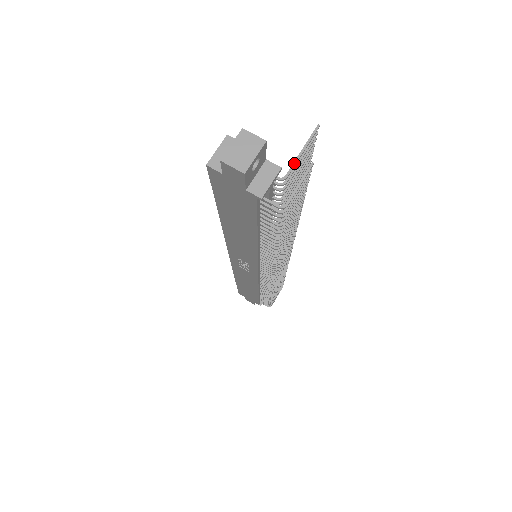
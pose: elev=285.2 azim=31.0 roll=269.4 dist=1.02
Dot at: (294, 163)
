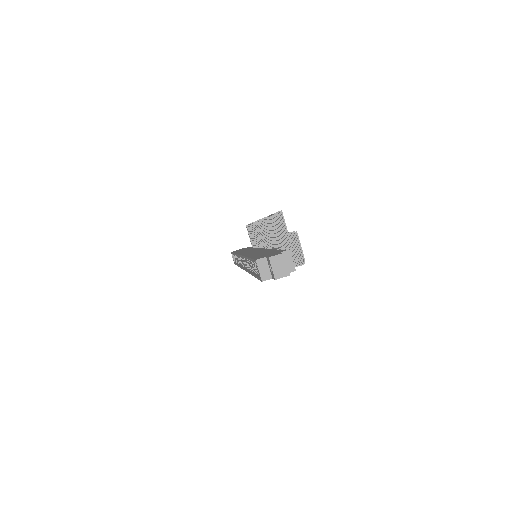
Dot at: (289, 239)
